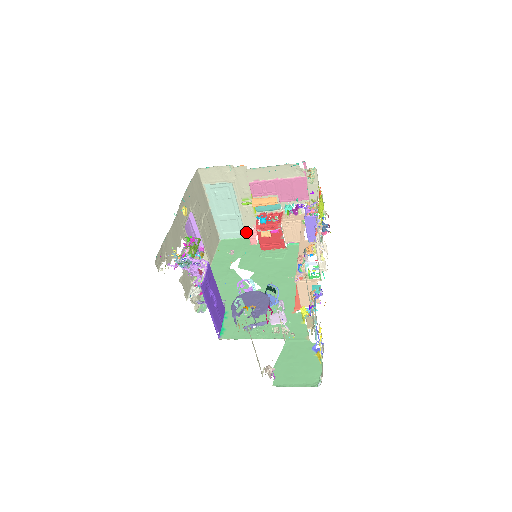
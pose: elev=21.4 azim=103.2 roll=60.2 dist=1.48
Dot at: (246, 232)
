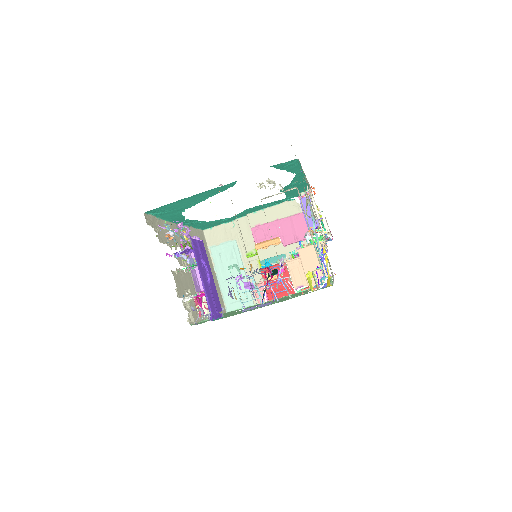
Dot at: occluded
